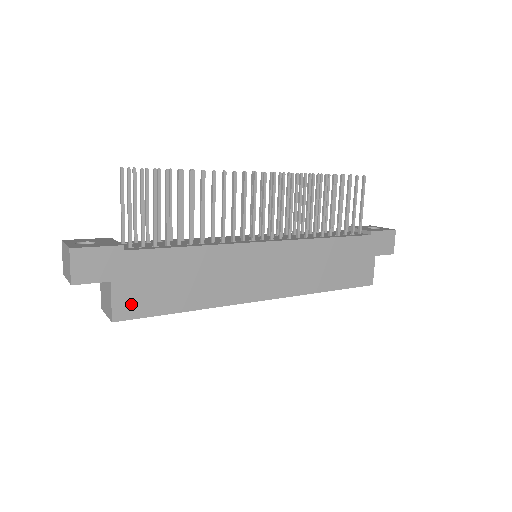
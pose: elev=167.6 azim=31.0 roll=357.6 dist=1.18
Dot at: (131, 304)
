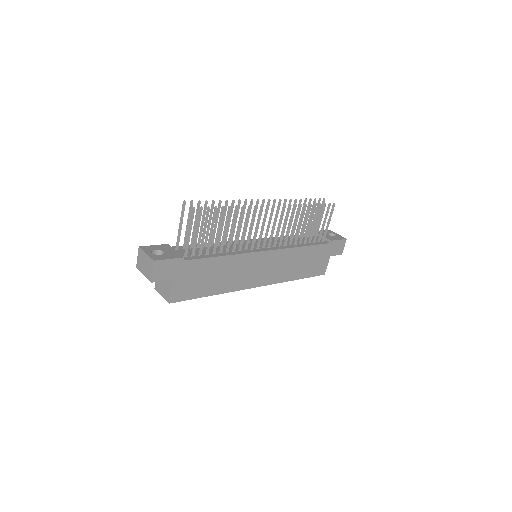
Dot at: (182, 292)
